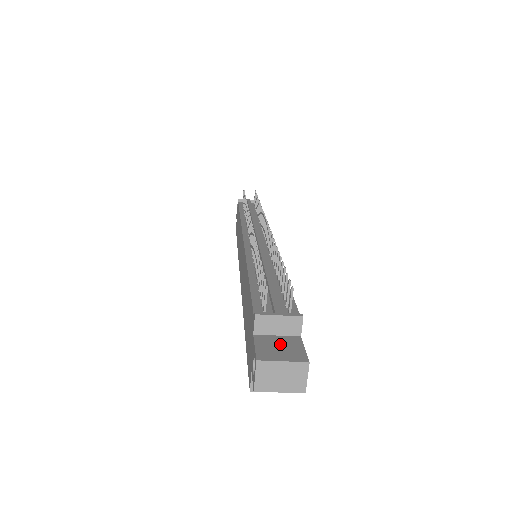
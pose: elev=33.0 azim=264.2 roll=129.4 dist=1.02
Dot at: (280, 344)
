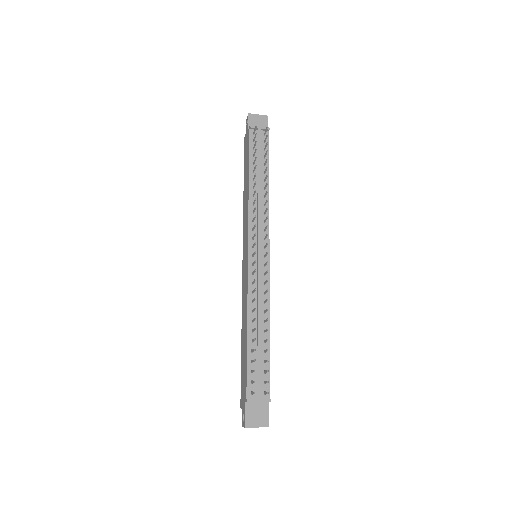
Dot at: (257, 411)
